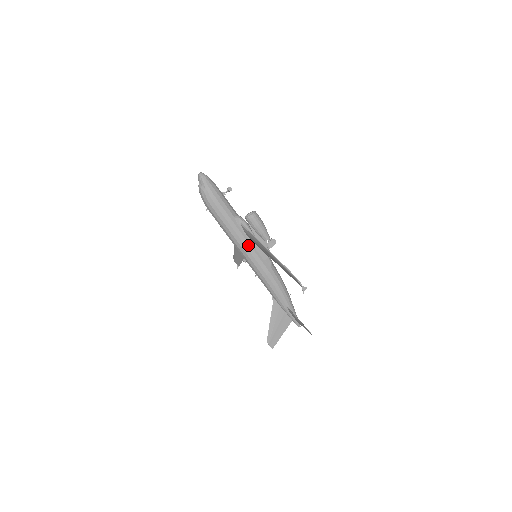
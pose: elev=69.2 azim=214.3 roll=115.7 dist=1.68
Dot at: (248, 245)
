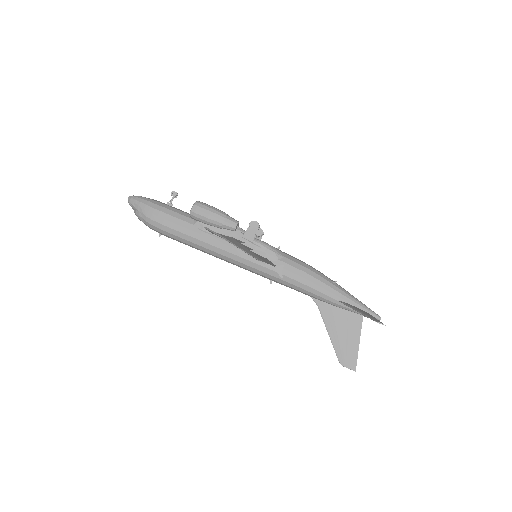
Dot at: (230, 249)
